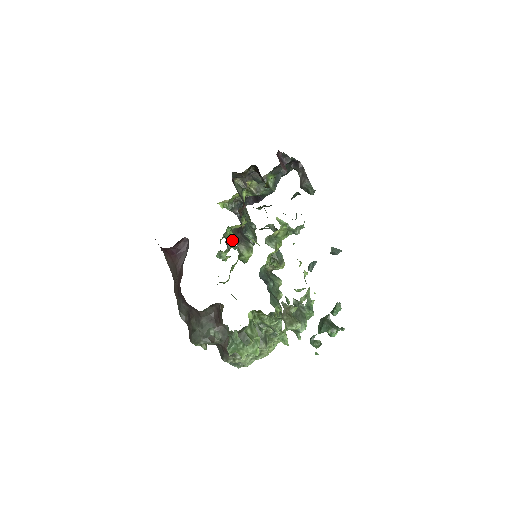
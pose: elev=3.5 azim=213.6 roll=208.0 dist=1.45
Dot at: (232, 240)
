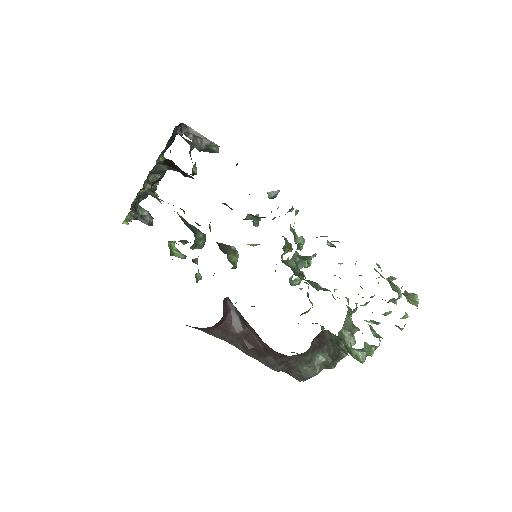
Dot at: (176, 252)
